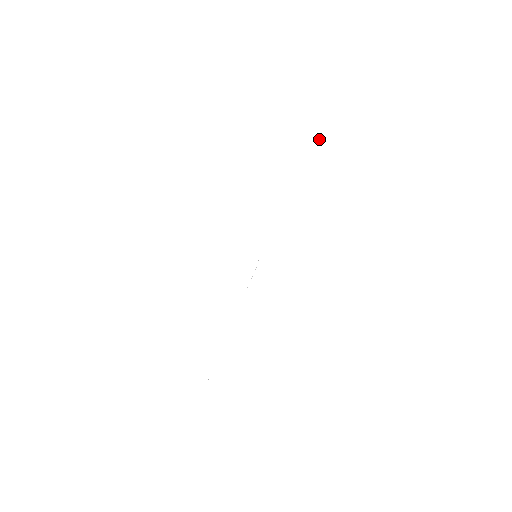
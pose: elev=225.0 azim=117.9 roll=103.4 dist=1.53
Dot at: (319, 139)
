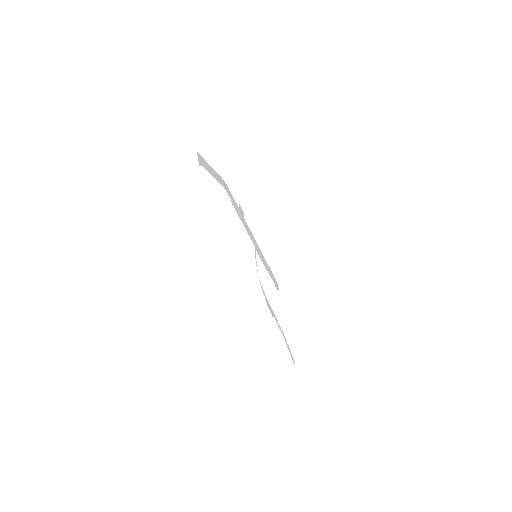
Dot at: (205, 161)
